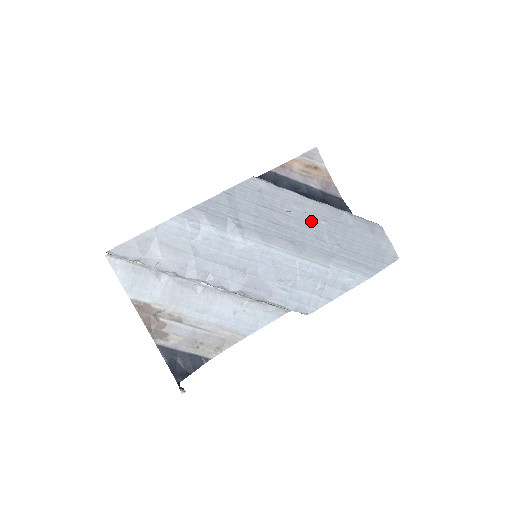
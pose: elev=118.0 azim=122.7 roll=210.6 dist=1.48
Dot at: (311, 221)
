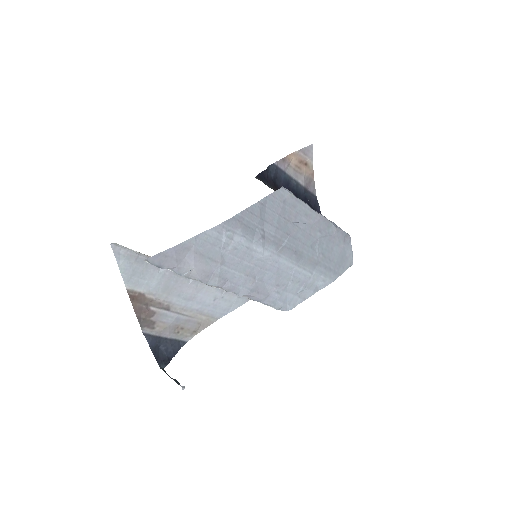
Dot at: (311, 232)
